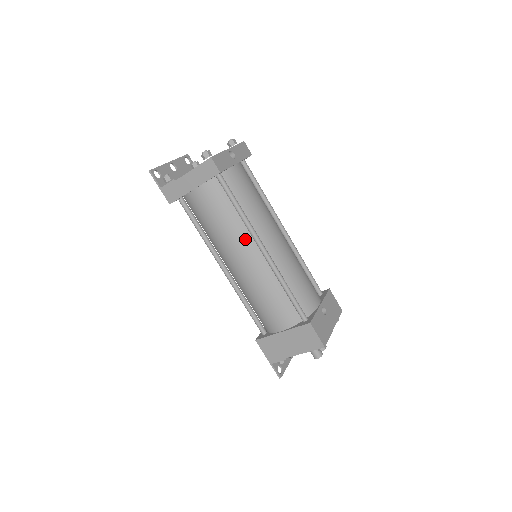
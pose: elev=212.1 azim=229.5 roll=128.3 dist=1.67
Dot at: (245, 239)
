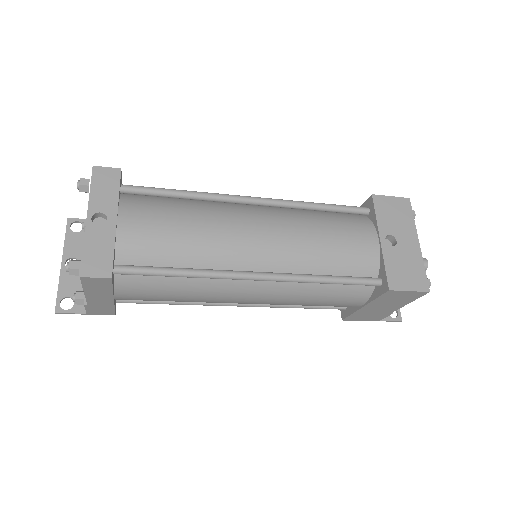
Dot at: (225, 285)
